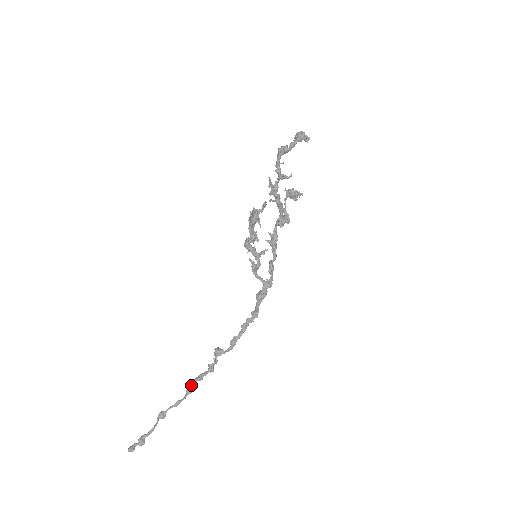
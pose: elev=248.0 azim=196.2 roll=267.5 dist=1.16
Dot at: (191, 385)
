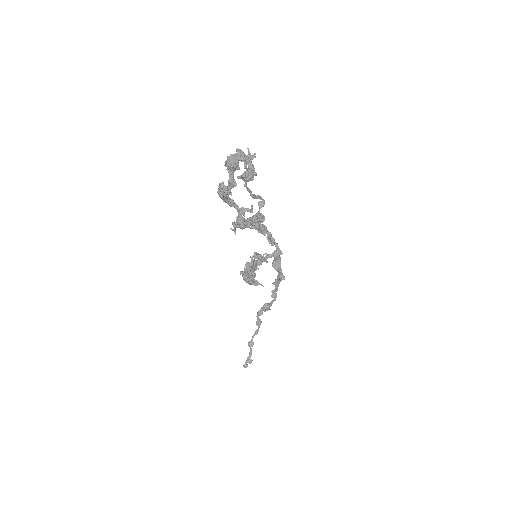
Dot at: (257, 319)
